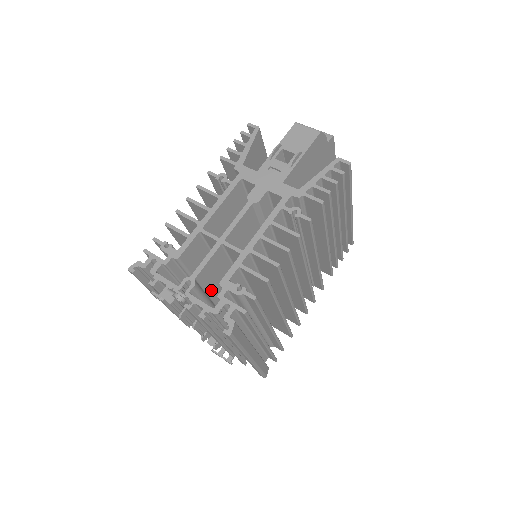
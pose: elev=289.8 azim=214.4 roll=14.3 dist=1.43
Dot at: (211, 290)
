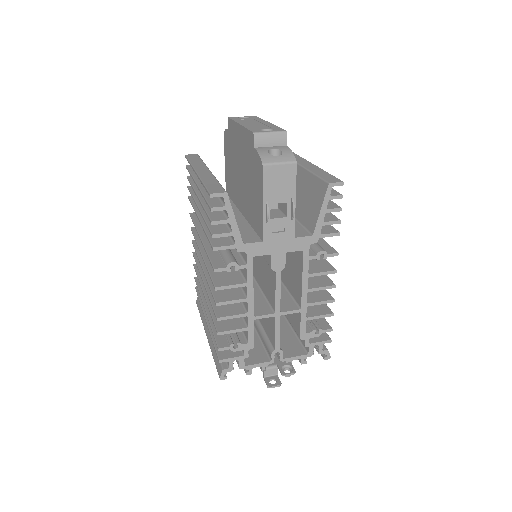
Dot at: occluded
